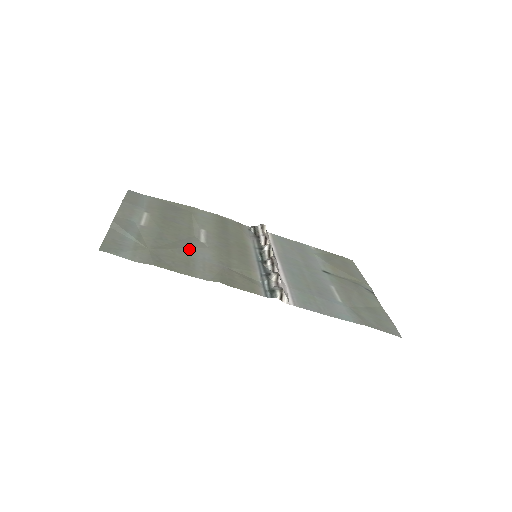
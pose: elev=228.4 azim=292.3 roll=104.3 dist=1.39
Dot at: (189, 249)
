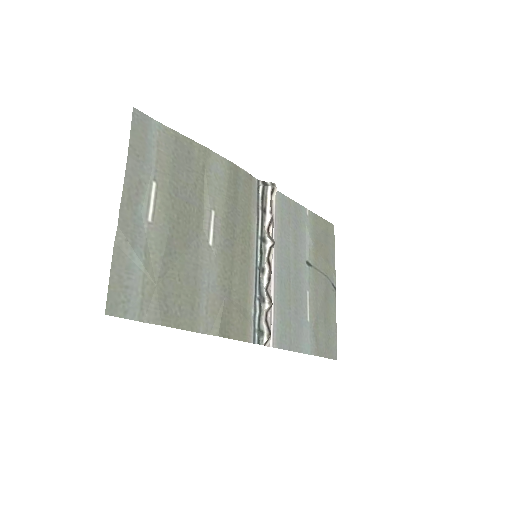
Dot at: (196, 269)
